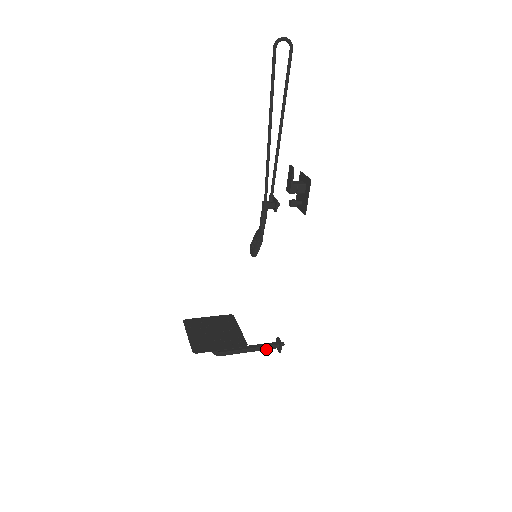
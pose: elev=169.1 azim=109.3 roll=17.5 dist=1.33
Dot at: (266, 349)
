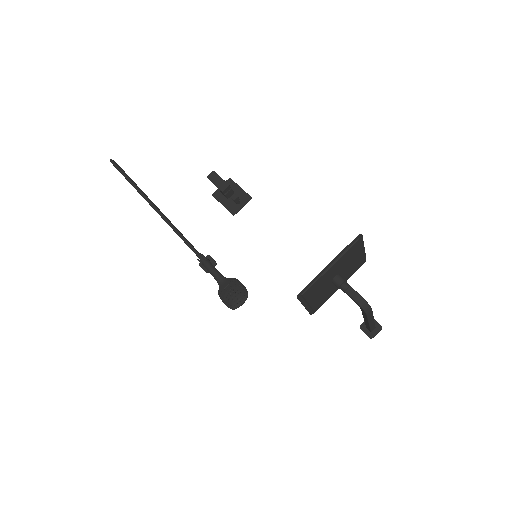
Dot at: (374, 323)
